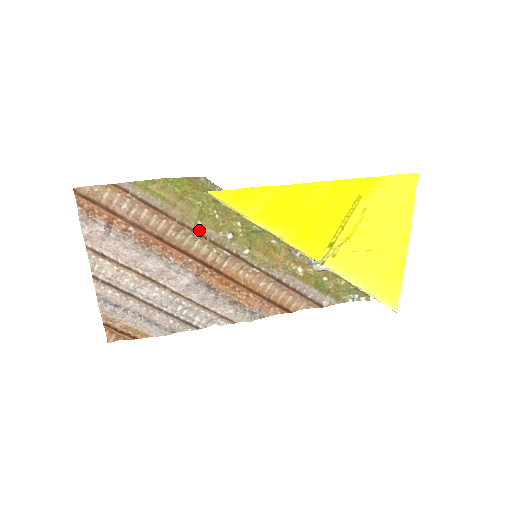
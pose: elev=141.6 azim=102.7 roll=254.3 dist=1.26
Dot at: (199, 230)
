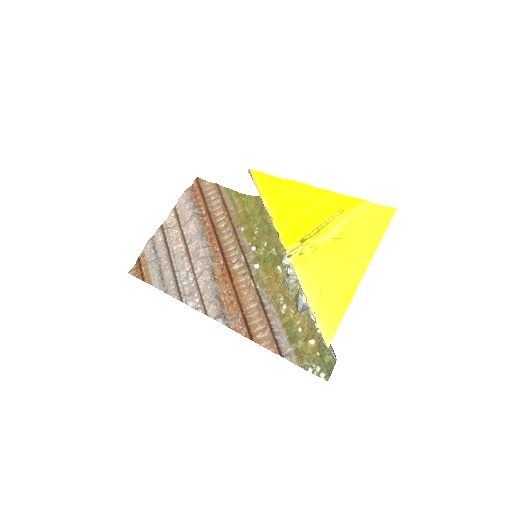
Dot at: (239, 234)
